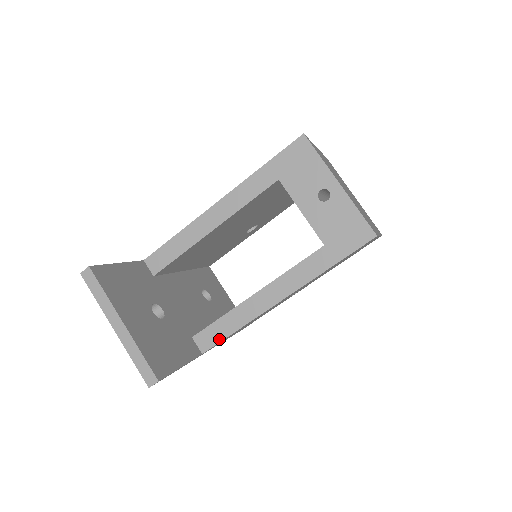
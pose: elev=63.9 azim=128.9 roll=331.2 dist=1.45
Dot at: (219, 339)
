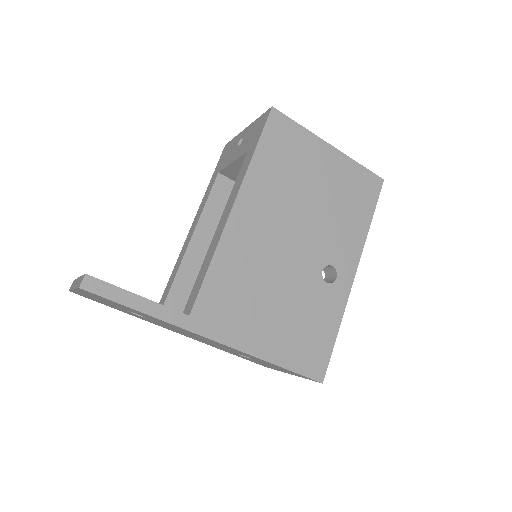
Dot at: (199, 288)
